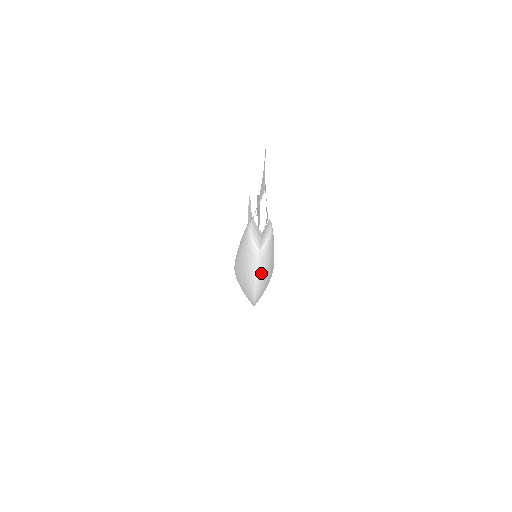
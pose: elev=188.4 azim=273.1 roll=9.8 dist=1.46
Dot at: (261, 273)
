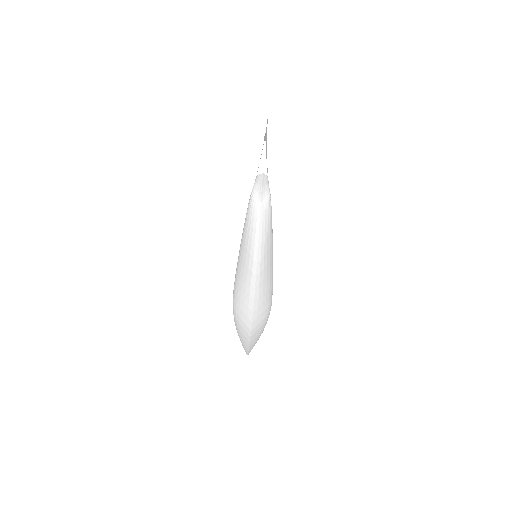
Dot at: (262, 233)
